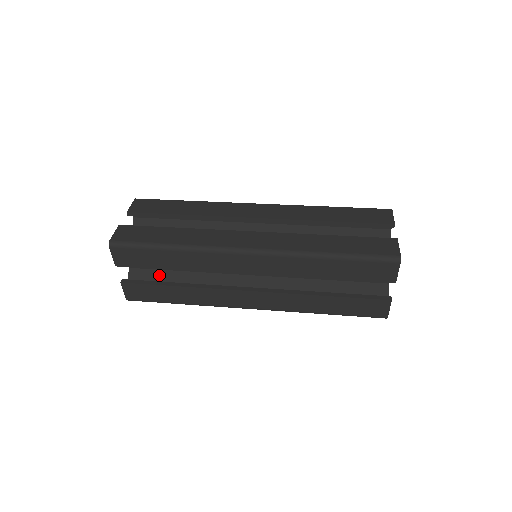
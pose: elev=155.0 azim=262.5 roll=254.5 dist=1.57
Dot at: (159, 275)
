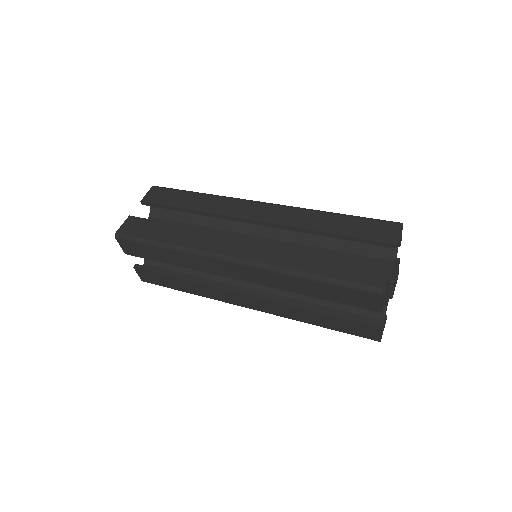
Dot at: occluded
